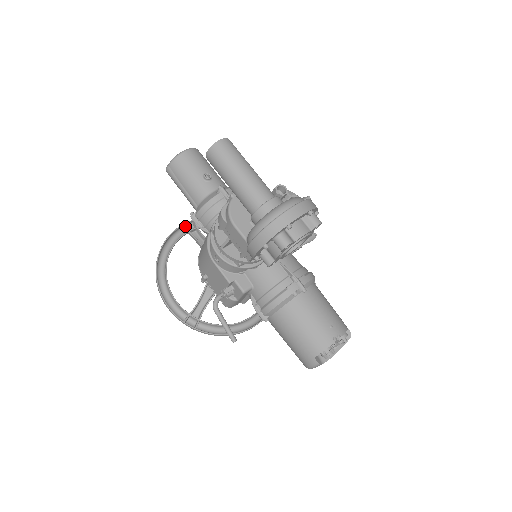
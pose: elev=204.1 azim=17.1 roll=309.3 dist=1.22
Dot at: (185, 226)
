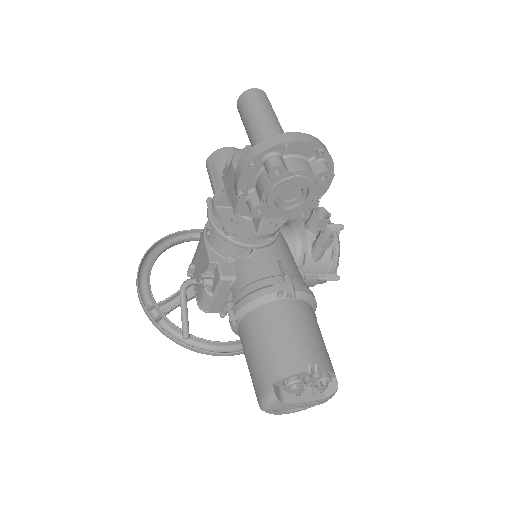
Dot at: (202, 231)
